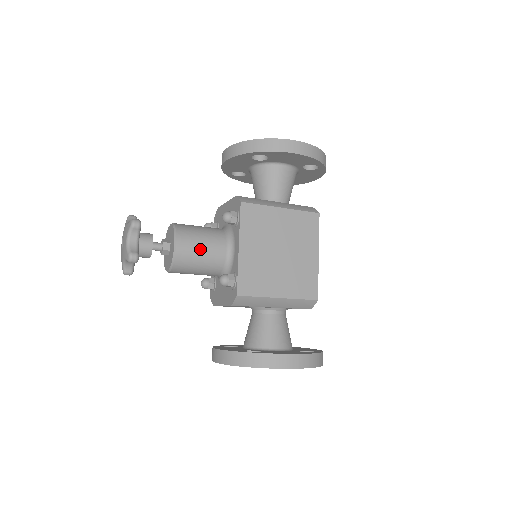
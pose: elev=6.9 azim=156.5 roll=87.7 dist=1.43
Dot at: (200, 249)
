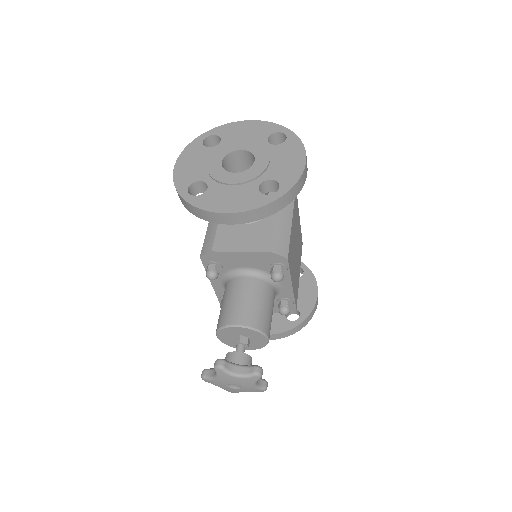
Dot at: occluded
